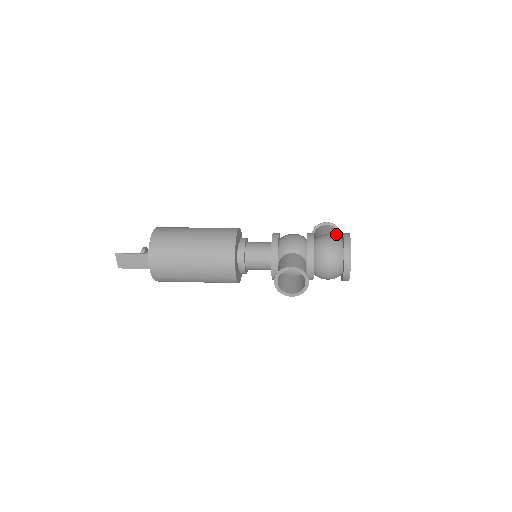
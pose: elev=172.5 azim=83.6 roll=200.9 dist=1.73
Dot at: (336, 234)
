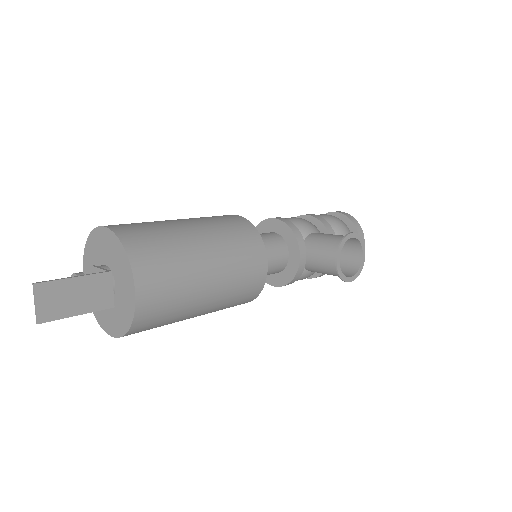
Dot at: occluded
